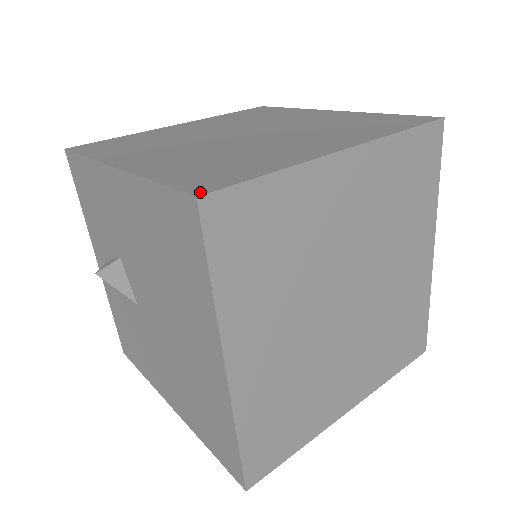
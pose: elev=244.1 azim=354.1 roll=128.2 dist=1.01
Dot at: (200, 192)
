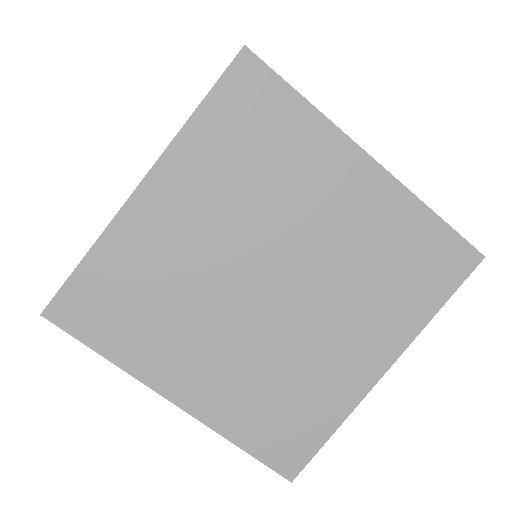
Dot at: (251, 52)
